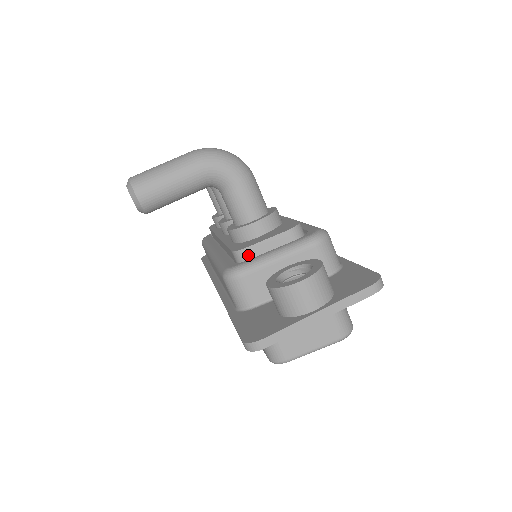
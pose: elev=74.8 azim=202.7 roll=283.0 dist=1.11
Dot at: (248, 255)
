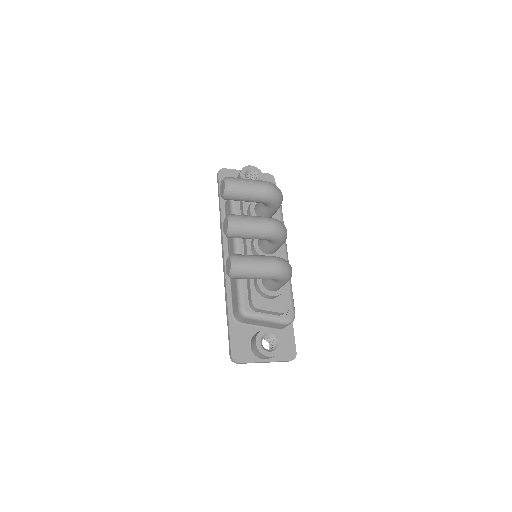
Dot at: (257, 310)
